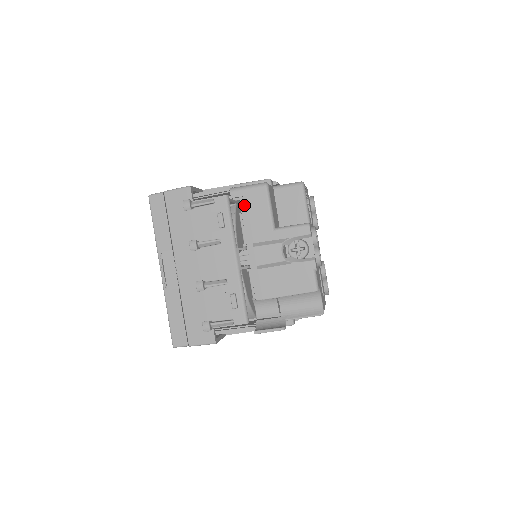
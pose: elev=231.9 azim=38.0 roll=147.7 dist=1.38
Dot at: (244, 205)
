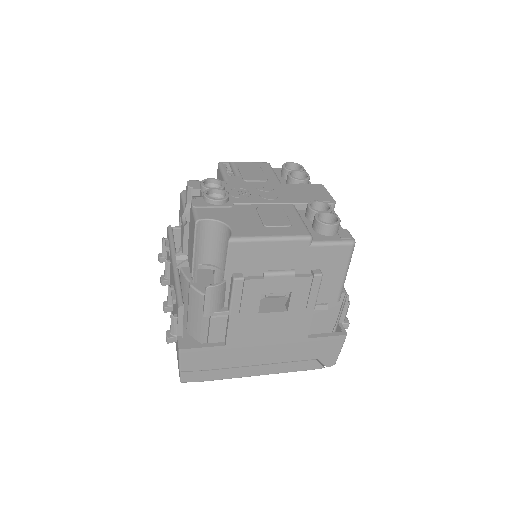
Dot at: occluded
